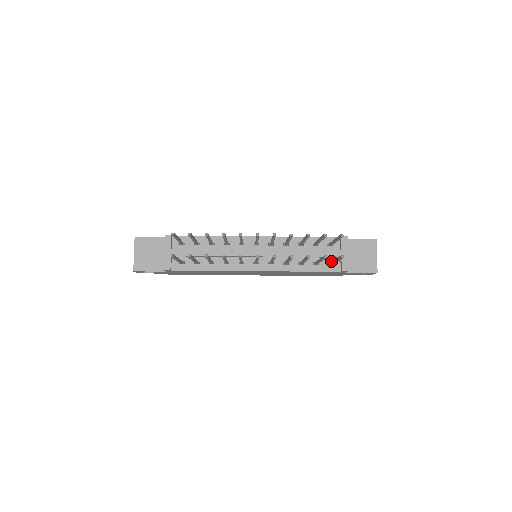
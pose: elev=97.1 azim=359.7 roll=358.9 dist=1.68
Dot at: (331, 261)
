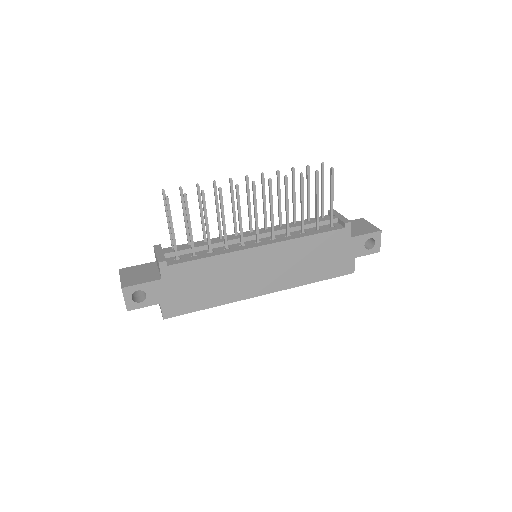
Dot at: occluded
